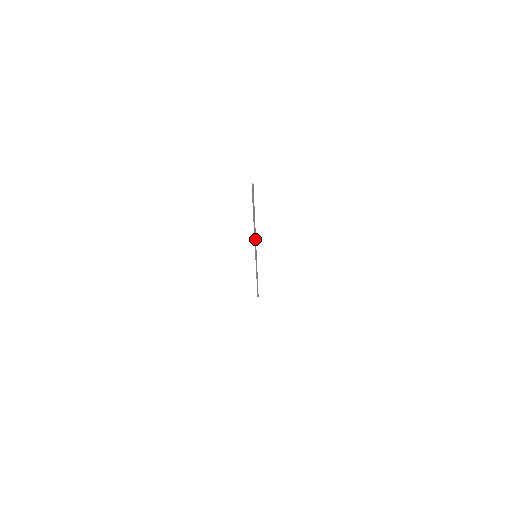
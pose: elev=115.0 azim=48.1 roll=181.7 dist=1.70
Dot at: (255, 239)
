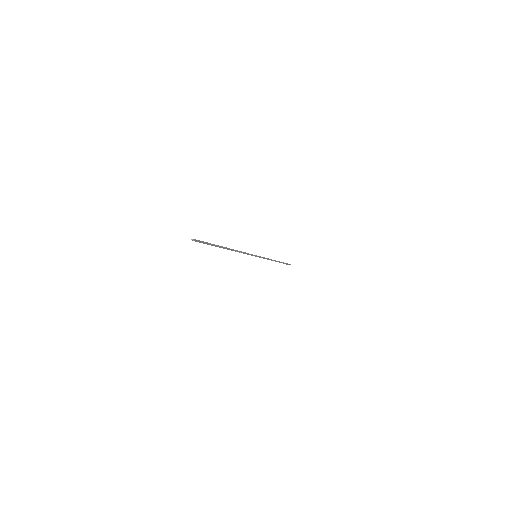
Dot at: (241, 252)
